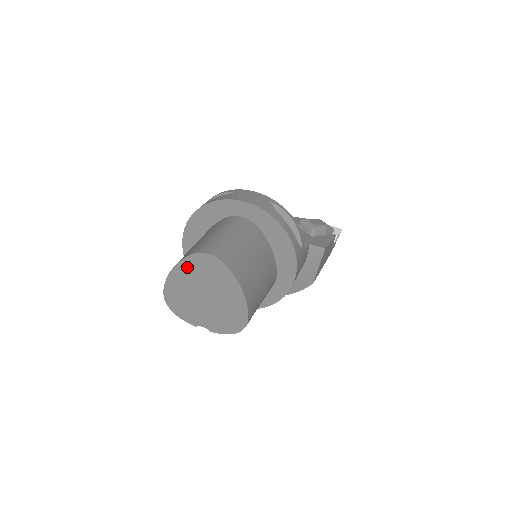
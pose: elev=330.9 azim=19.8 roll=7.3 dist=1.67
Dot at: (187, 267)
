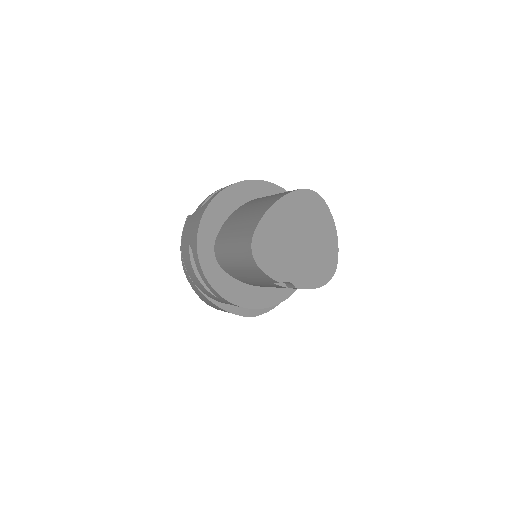
Dot at: (288, 204)
